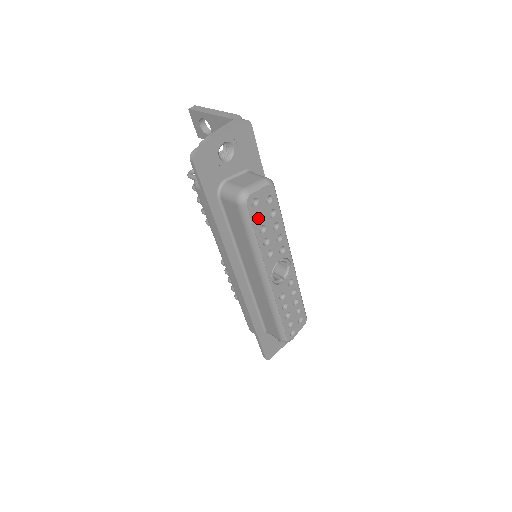
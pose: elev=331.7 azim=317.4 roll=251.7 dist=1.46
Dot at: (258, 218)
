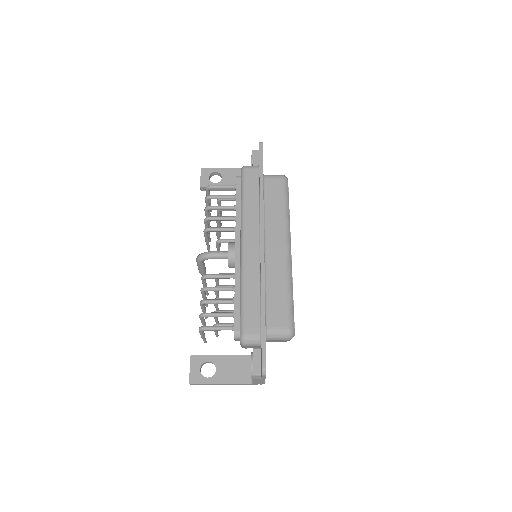
Dot at: occluded
